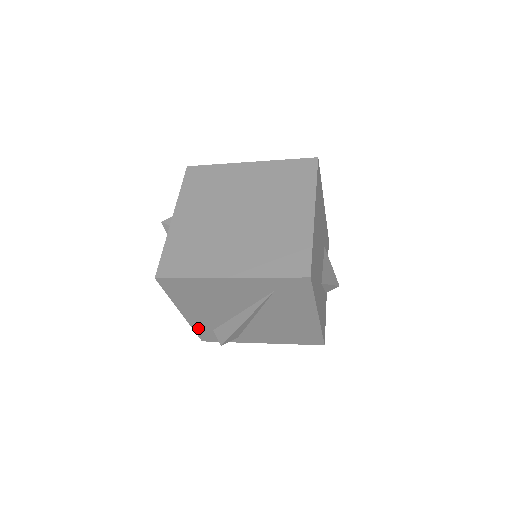
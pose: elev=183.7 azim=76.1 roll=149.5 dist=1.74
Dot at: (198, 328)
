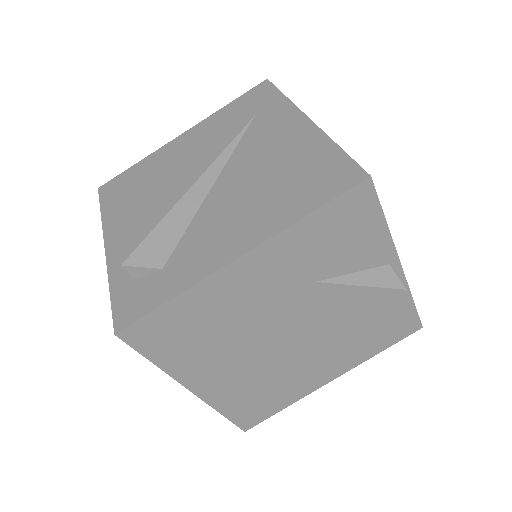
Dot at: occluded
